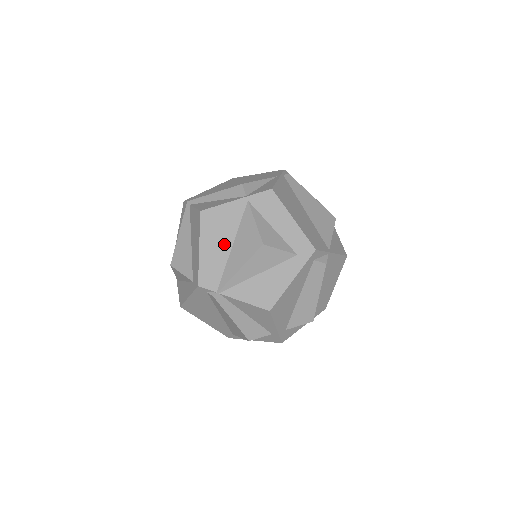
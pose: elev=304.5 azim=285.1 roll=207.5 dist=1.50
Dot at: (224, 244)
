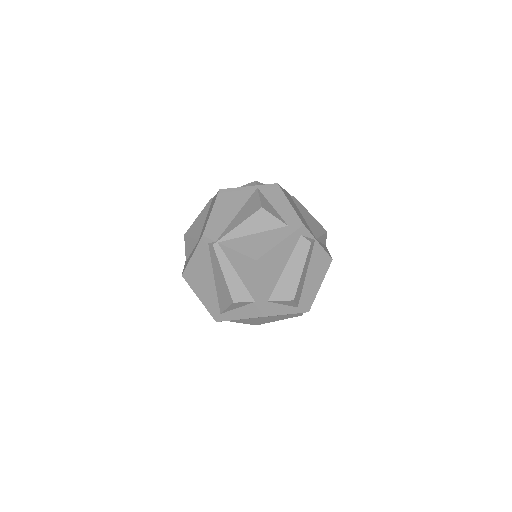
Dot at: (231, 211)
